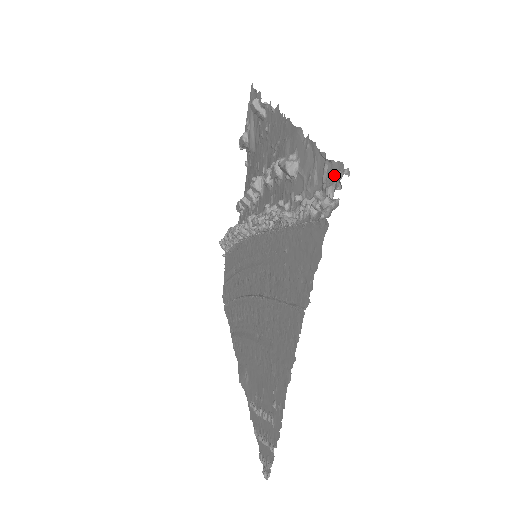
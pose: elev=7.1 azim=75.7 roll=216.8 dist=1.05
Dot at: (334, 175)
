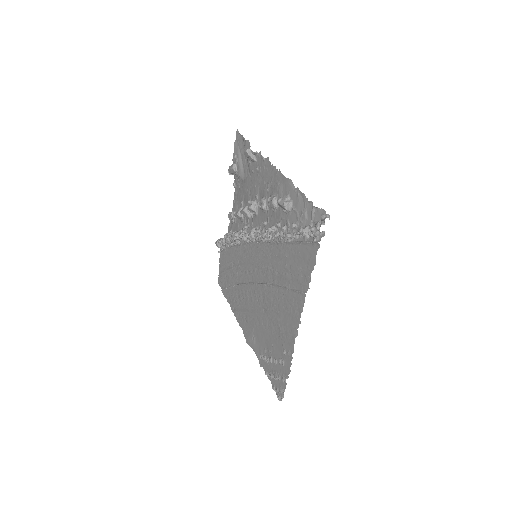
Dot at: (319, 216)
